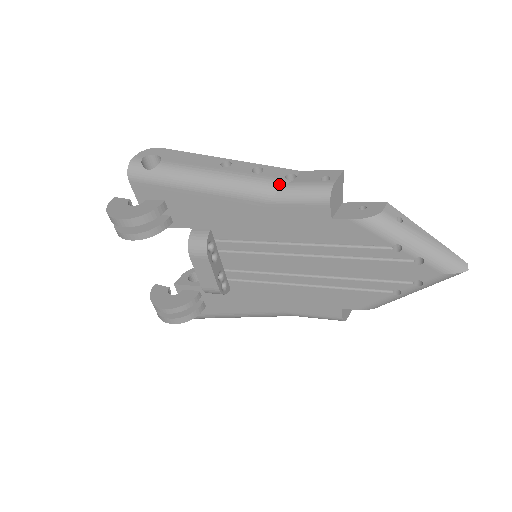
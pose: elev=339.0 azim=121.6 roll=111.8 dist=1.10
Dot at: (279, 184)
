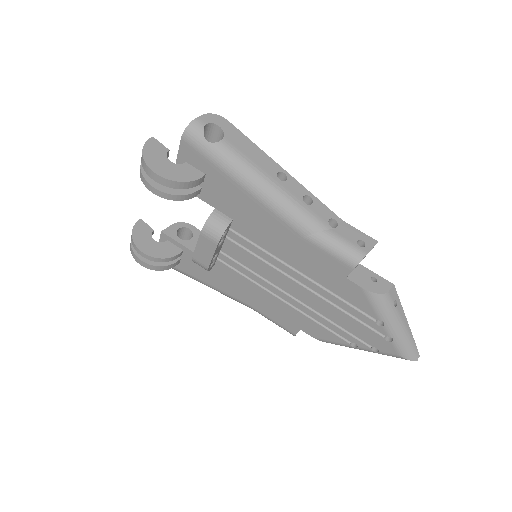
Dot at: (321, 226)
